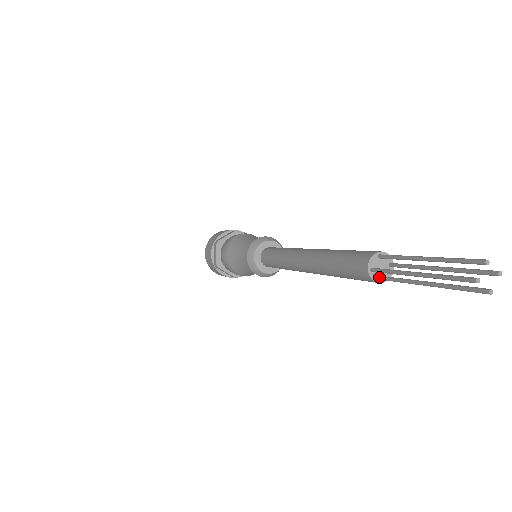
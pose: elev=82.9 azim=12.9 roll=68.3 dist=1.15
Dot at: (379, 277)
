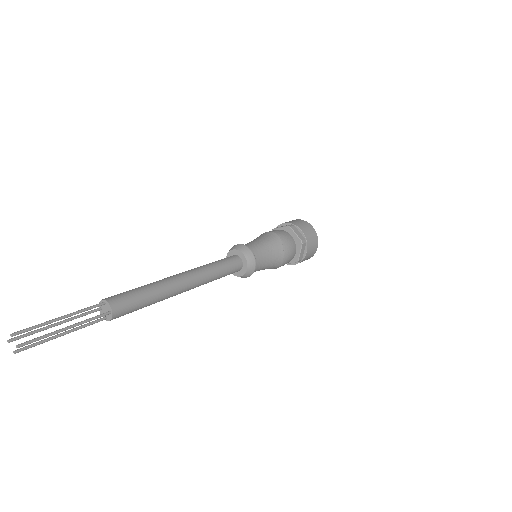
Dot at: (104, 316)
